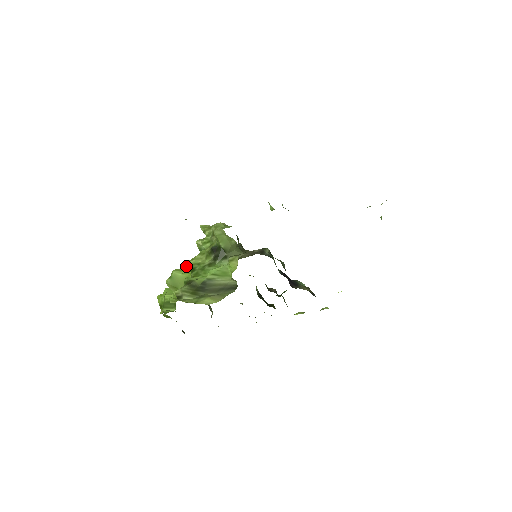
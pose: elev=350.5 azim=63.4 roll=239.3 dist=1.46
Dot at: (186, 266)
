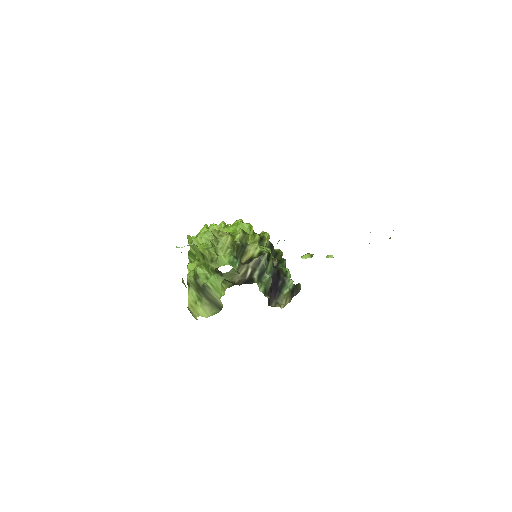
Dot at: occluded
